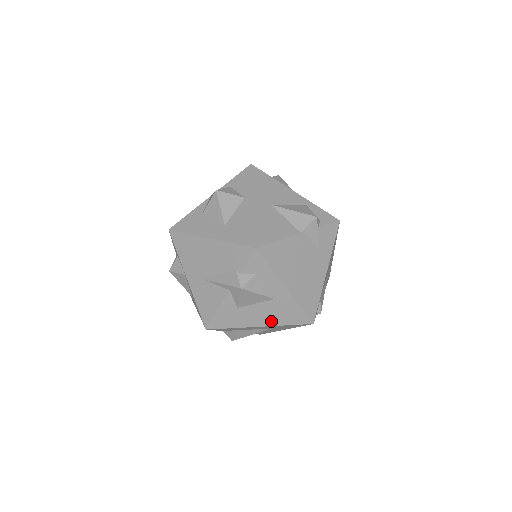
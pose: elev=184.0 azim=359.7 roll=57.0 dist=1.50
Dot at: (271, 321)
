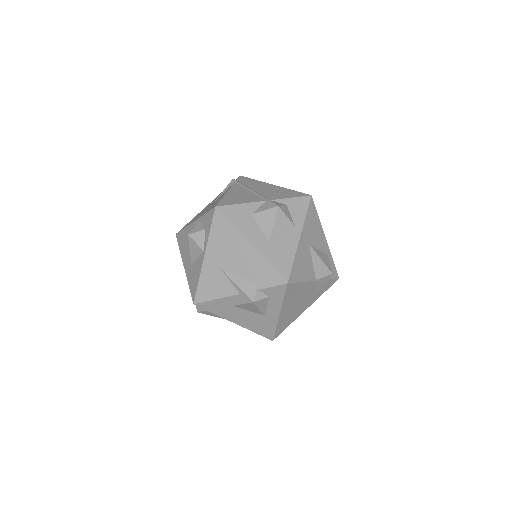
Dot at: (247, 325)
